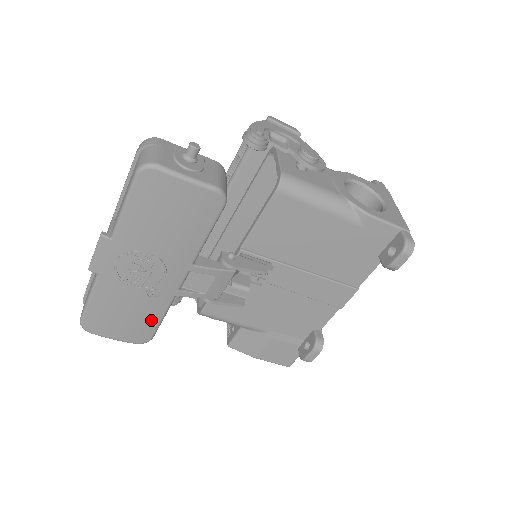
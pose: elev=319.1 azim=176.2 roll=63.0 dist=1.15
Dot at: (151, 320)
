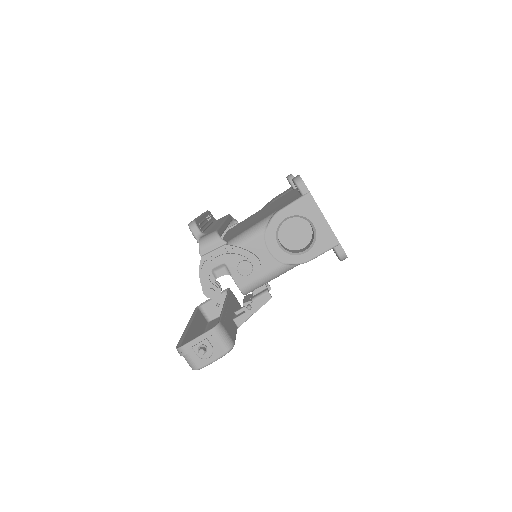
Dot at: occluded
